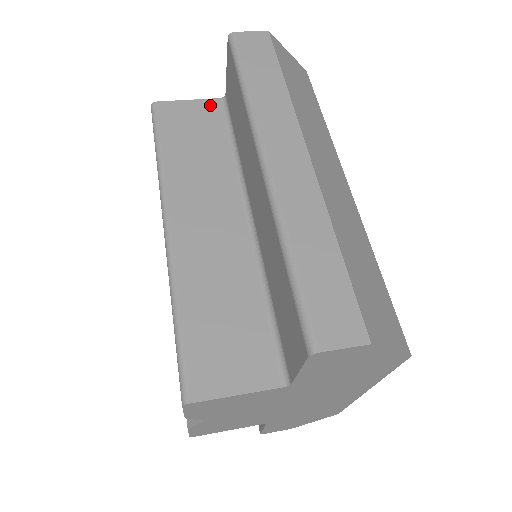
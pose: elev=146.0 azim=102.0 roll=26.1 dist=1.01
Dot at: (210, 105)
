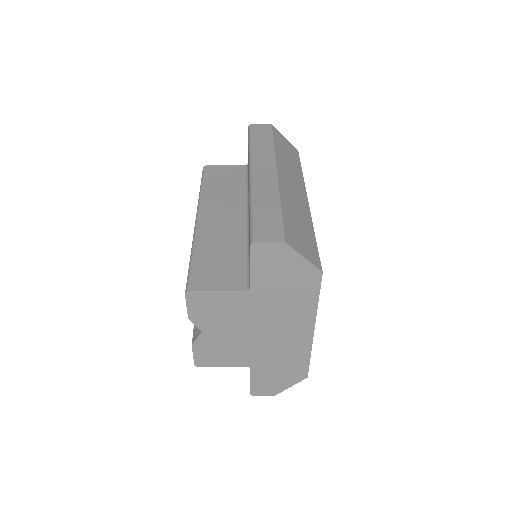
Dot at: (238, 168)
